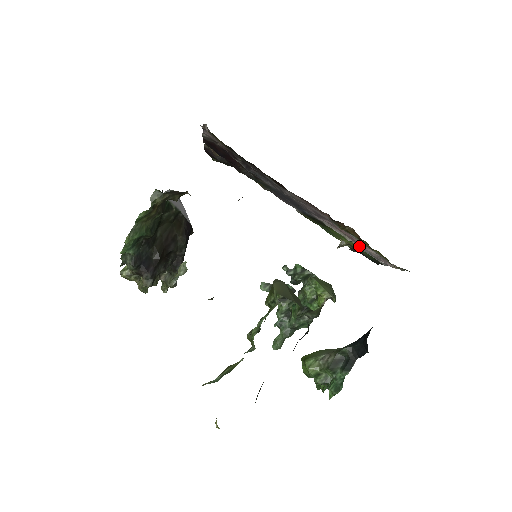
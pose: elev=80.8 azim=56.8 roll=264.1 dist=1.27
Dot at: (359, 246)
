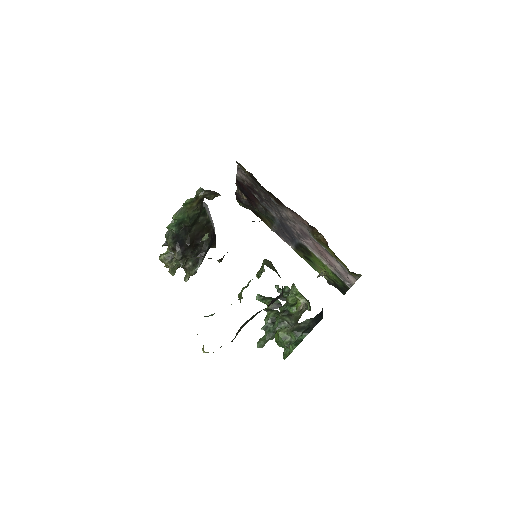
Dot at: (331, 268)
